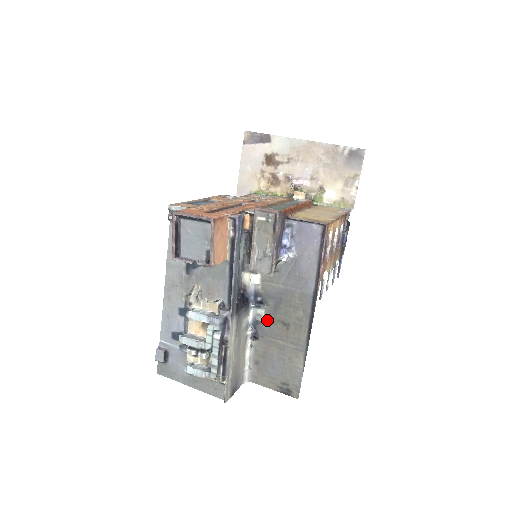
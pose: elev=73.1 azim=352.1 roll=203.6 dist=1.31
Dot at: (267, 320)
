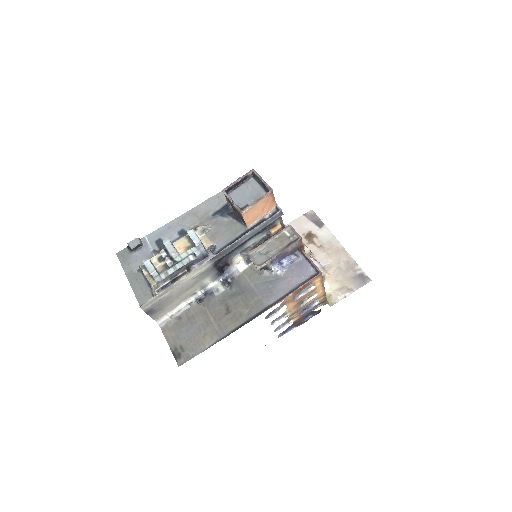
Dot at: (219, 297)
